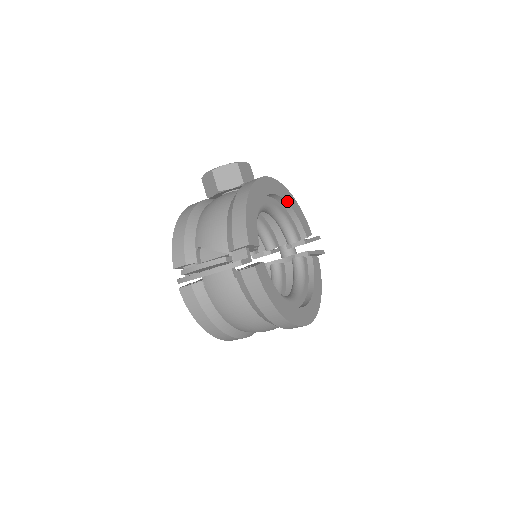
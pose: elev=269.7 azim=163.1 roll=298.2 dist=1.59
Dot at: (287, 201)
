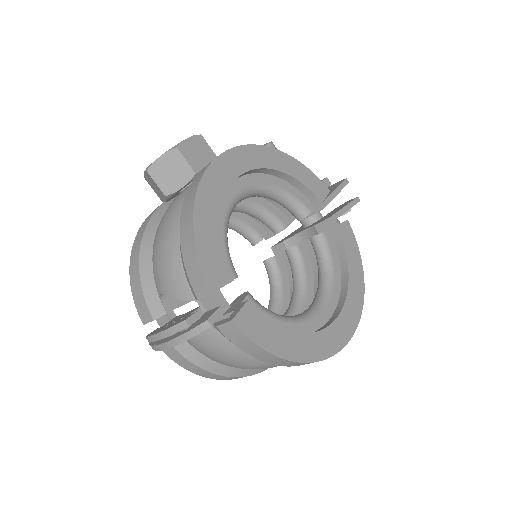
Dot at: (273, 167)
